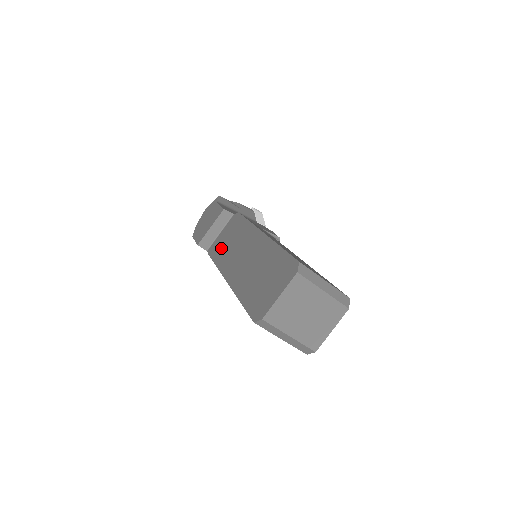
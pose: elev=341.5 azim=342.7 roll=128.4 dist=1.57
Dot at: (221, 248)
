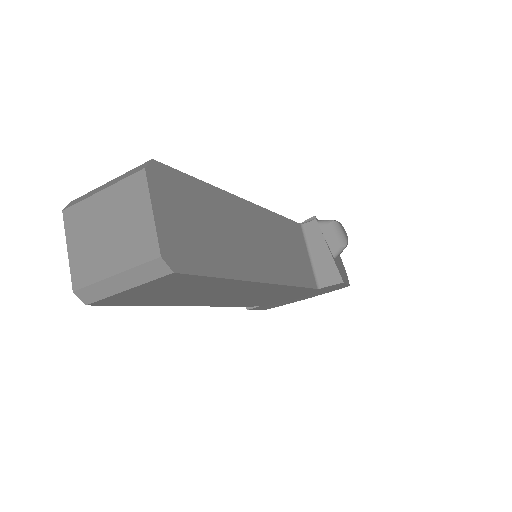
Dot at: occluded
